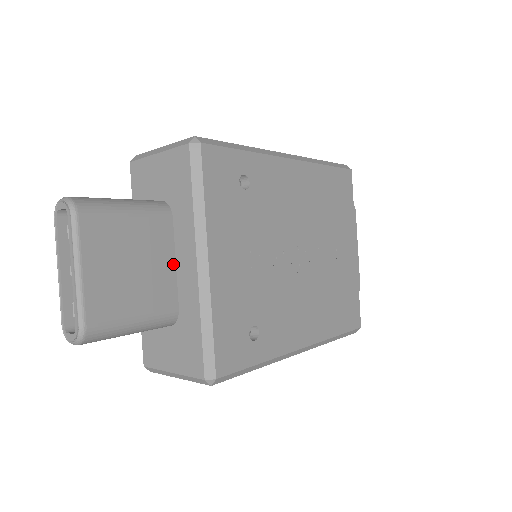
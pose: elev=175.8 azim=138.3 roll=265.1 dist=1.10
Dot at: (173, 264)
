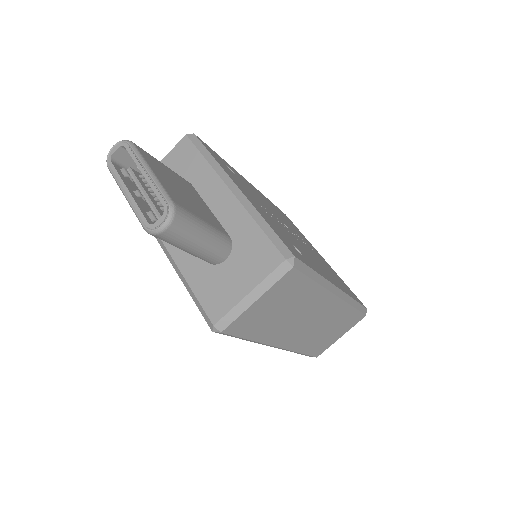
Dot at: (208, 209)
